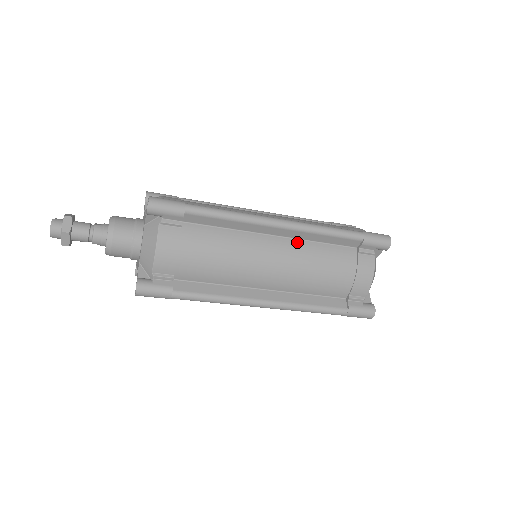
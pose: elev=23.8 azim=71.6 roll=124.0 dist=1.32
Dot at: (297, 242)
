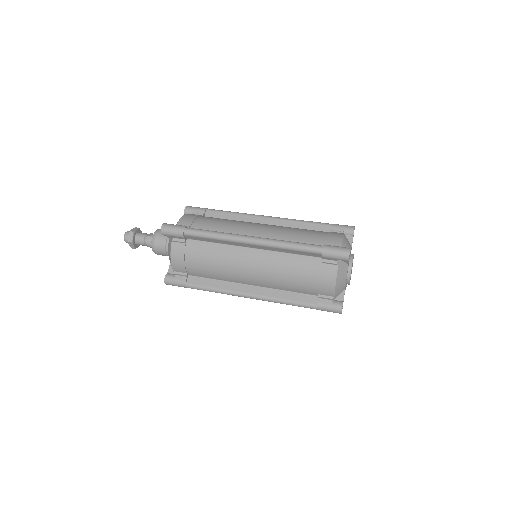
Dot at: (269, 253)
